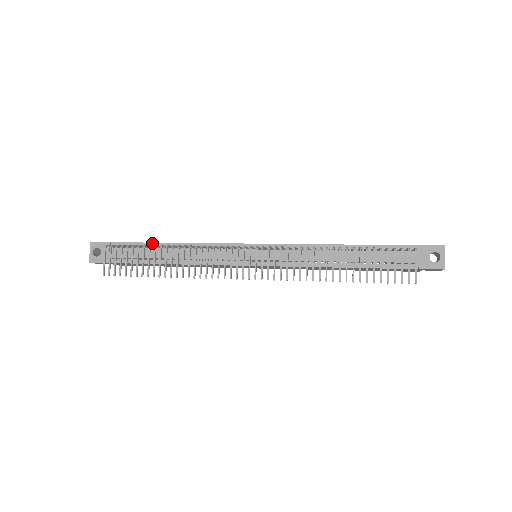
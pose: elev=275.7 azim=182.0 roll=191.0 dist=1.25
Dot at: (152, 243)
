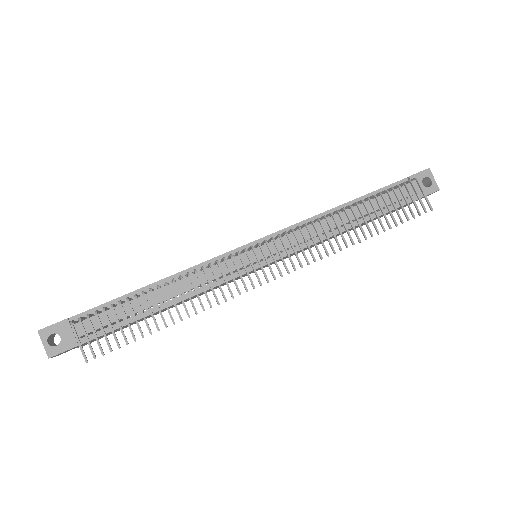
Dot at: (128, 294)
